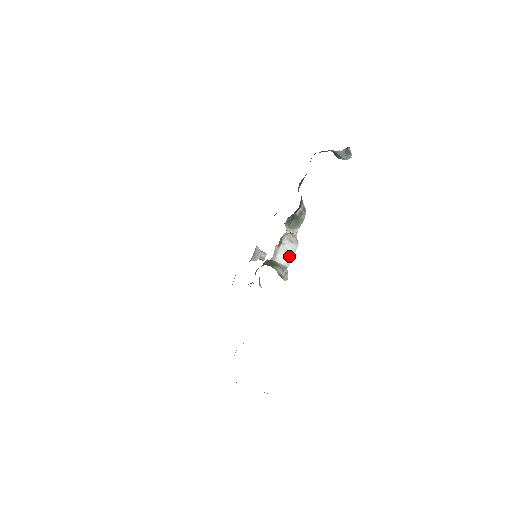
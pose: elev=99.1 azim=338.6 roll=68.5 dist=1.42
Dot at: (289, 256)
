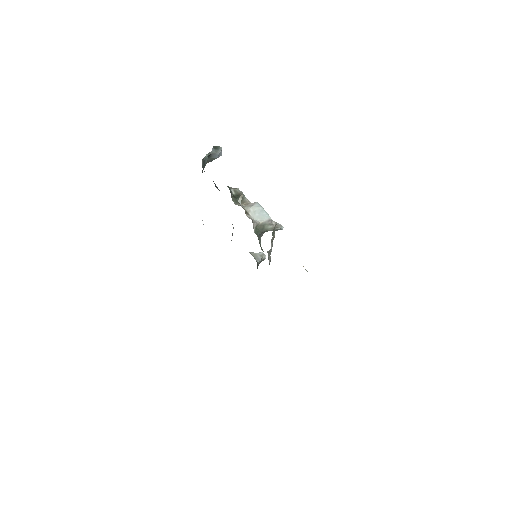
Dot at: (262, 212)
